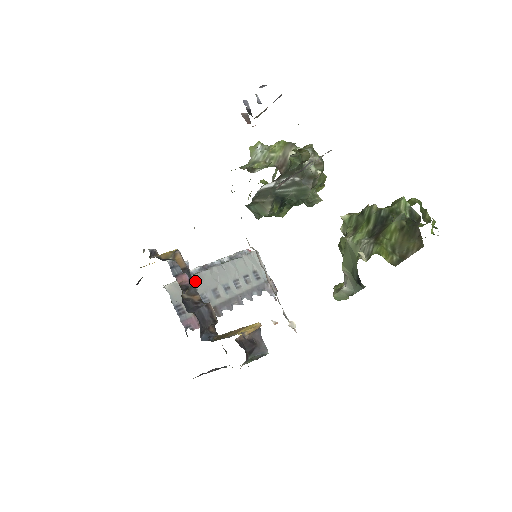
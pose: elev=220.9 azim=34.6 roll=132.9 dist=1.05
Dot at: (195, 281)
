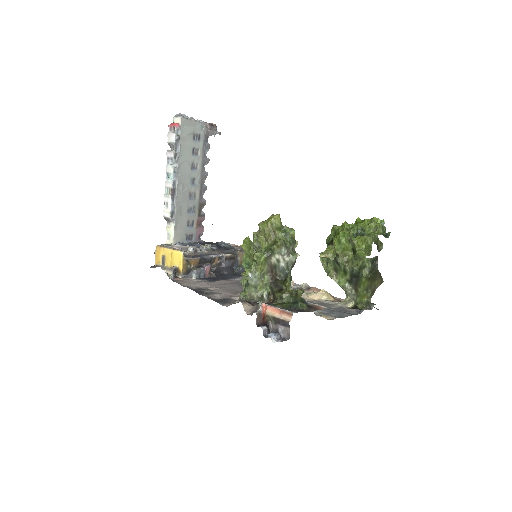
Dot at: (179, 212)
